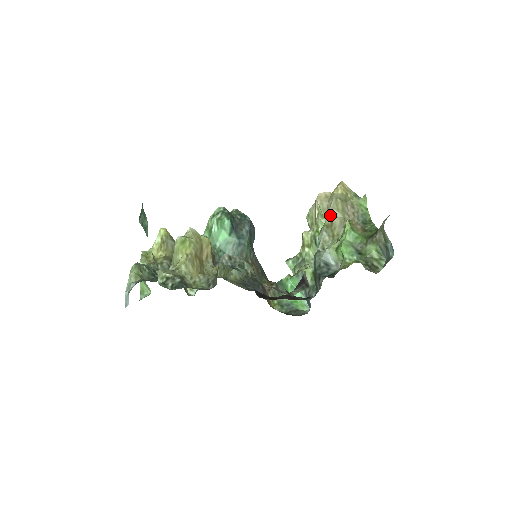
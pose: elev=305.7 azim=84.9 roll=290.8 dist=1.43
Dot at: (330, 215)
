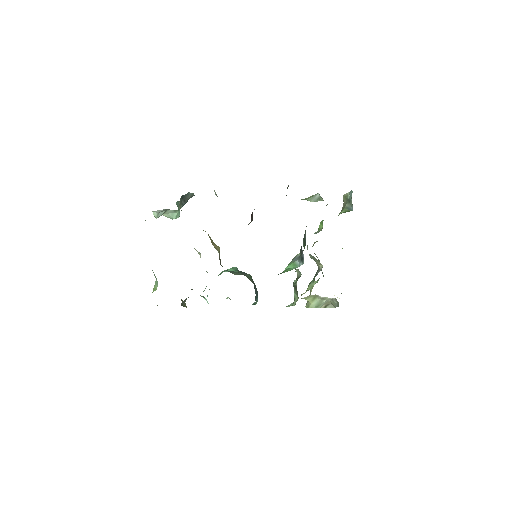
Dot at: (314, 243)
